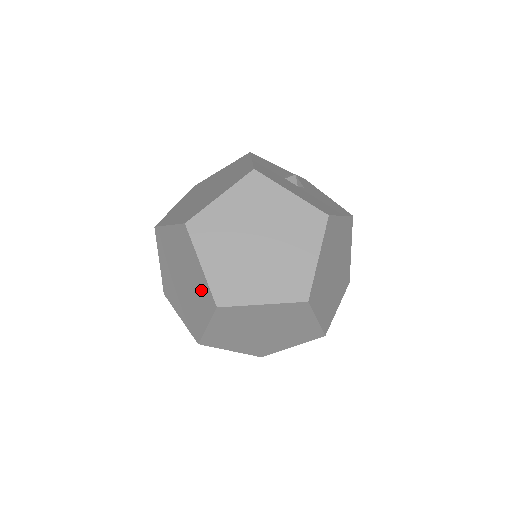
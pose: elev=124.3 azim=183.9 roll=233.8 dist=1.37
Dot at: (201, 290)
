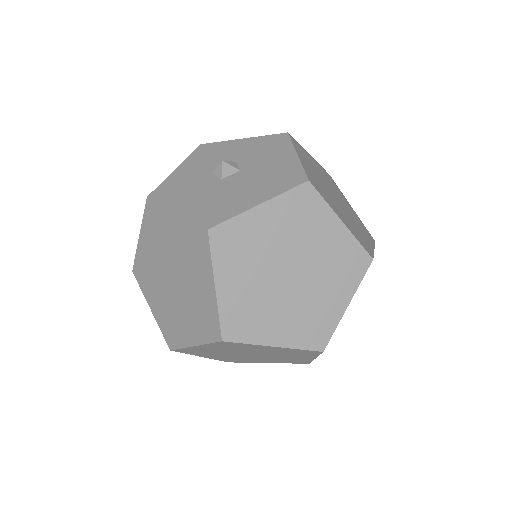
Dot at: occluded
